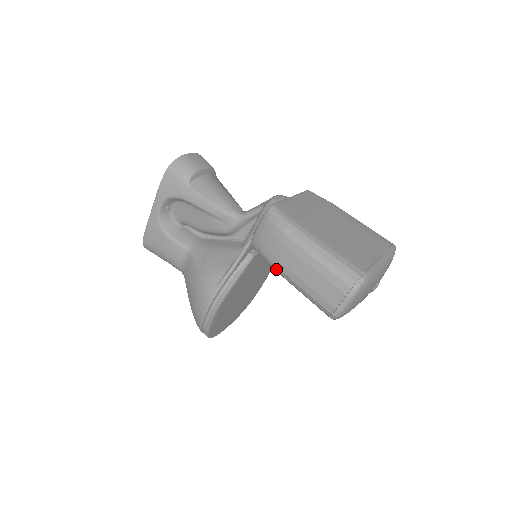
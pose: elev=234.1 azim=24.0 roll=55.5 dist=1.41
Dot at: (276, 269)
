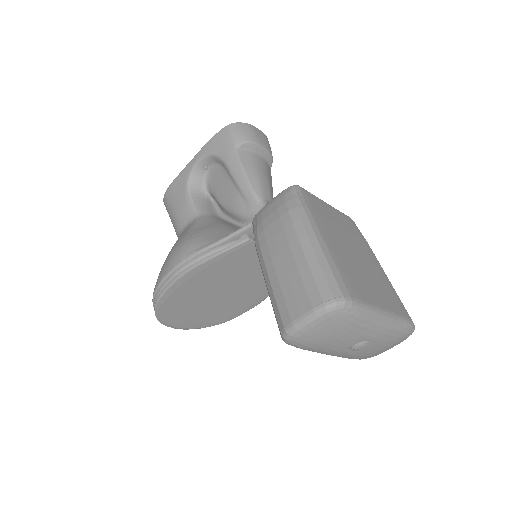
Dot at: (259, 252)
